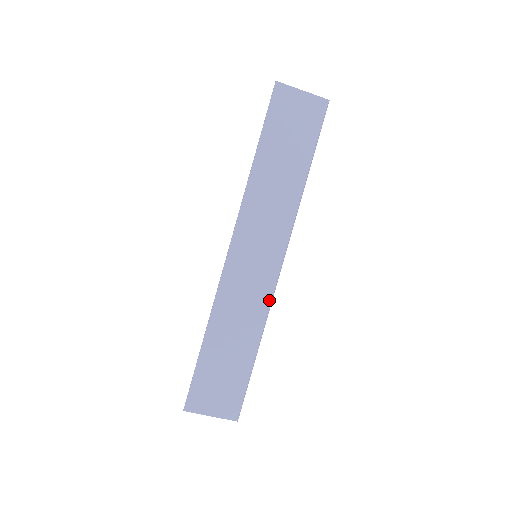
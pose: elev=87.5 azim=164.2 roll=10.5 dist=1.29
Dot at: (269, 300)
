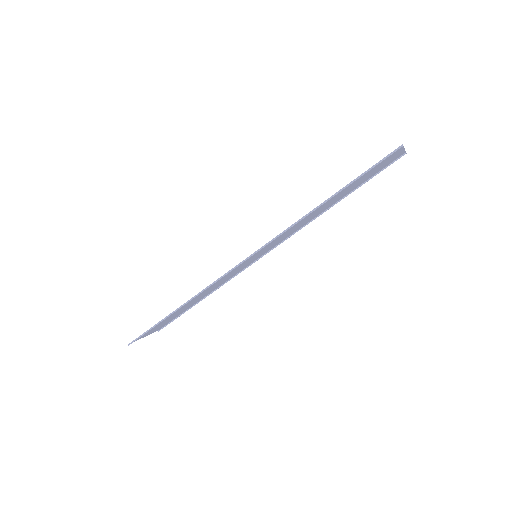
Dot at: (237, 273)
